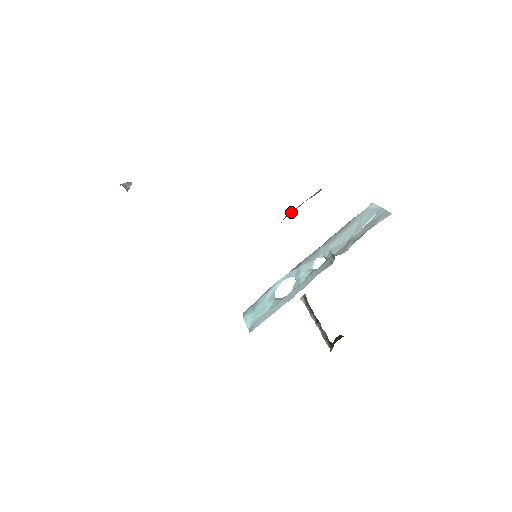
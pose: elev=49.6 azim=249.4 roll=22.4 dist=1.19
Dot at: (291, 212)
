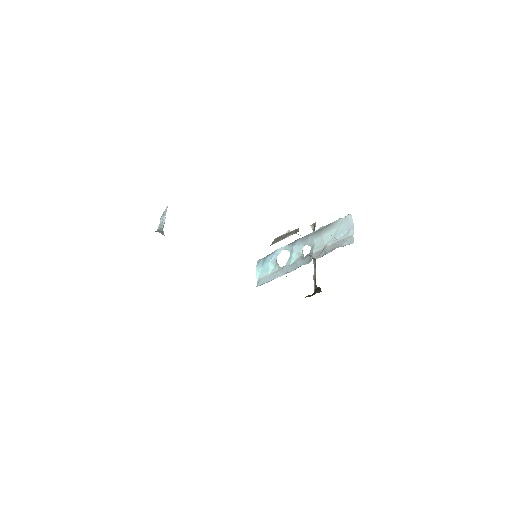
Dot at: (277, 240)
